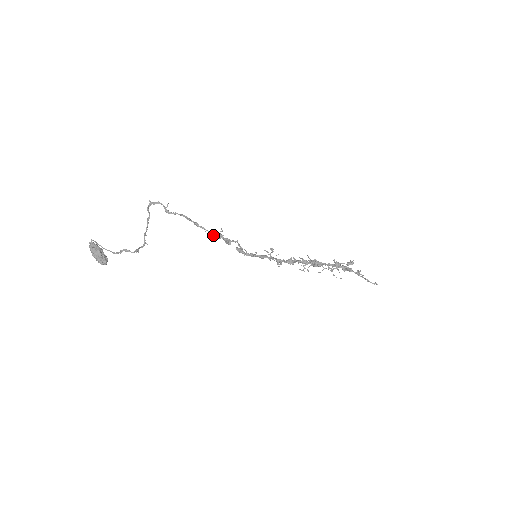
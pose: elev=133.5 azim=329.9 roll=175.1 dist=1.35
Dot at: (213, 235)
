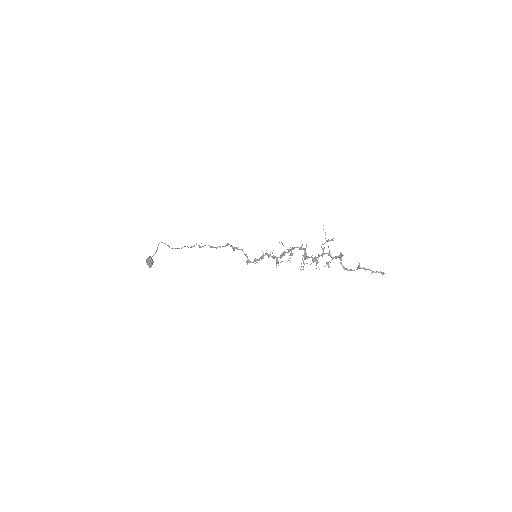
Dot at: (224, 246)
